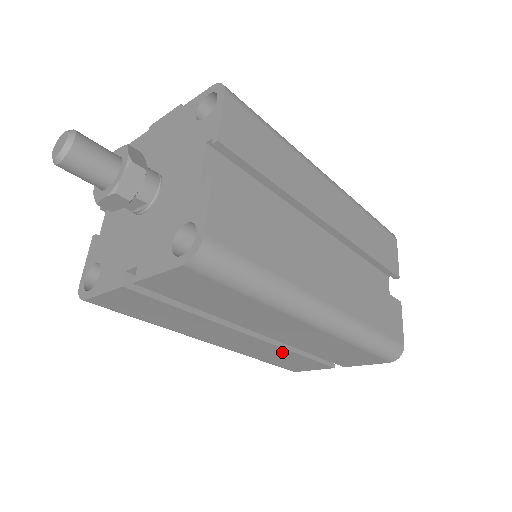
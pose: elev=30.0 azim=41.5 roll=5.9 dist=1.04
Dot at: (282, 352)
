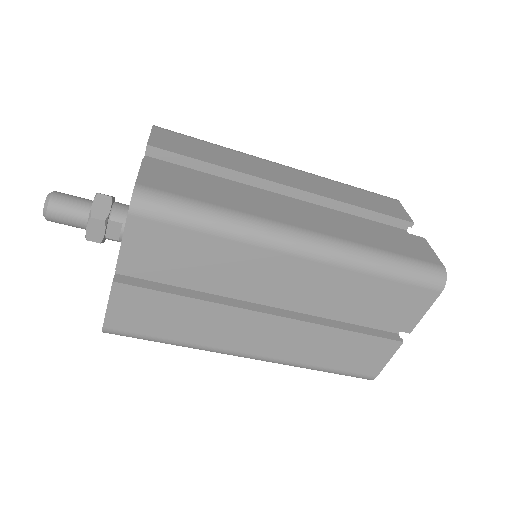
Dot at: (324, 334)
